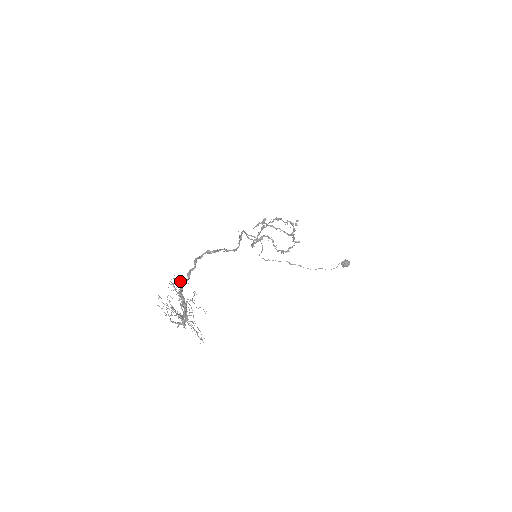
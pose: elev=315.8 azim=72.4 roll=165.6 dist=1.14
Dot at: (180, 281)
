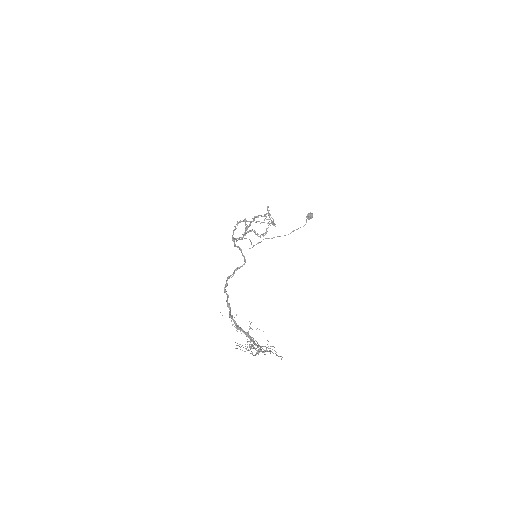
Dot at: (229, 316)
